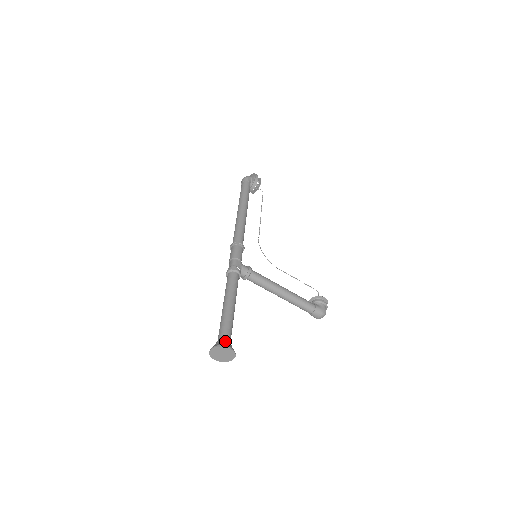
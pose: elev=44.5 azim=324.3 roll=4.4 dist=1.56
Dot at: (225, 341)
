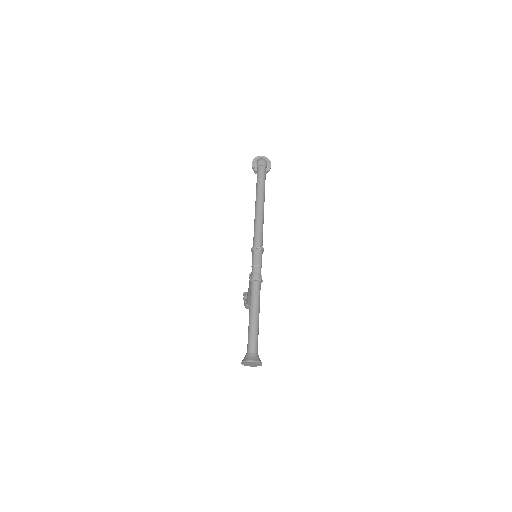
Dot at: occluded
